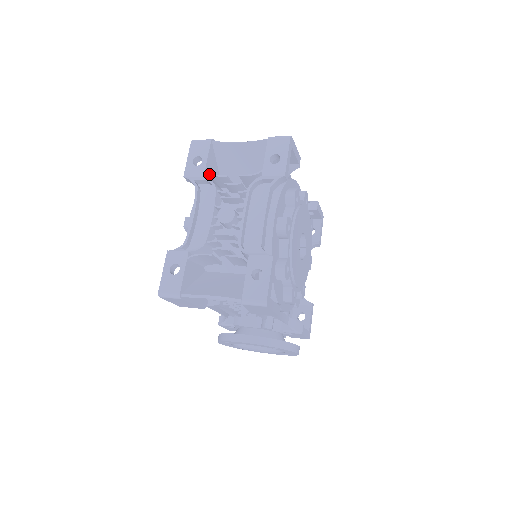
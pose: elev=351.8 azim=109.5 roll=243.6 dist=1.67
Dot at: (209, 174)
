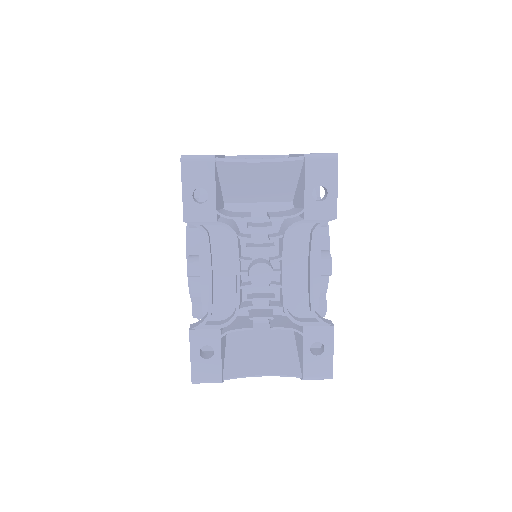
Dot at: (224, 217)
